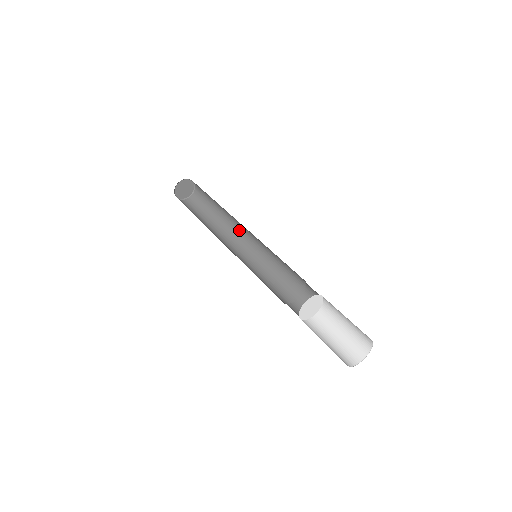
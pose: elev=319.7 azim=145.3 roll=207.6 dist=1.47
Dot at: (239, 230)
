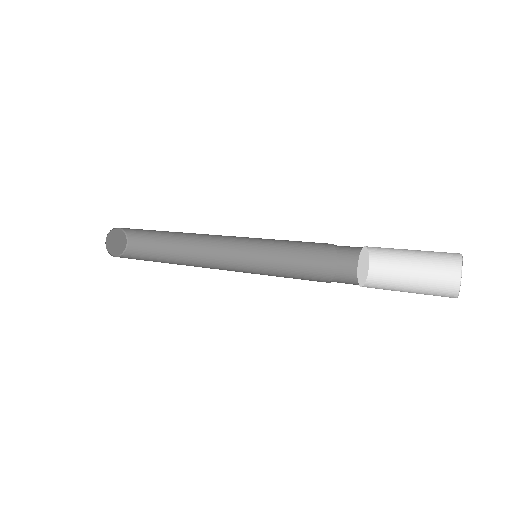
Dot at: (211, 257)
